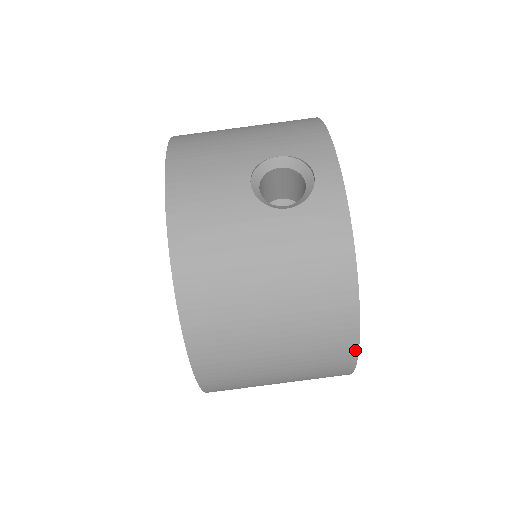
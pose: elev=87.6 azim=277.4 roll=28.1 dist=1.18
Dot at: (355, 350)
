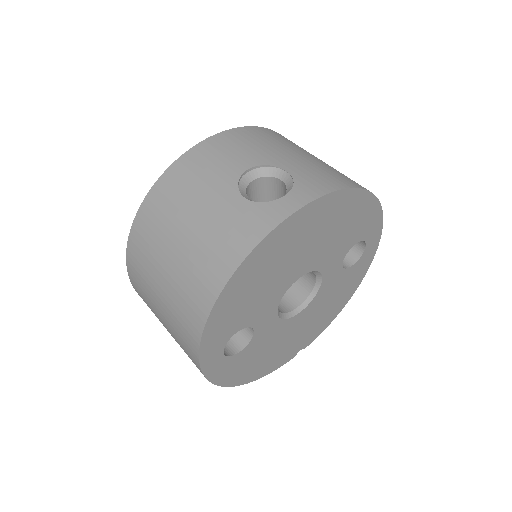
Dot at: (199, 338)
